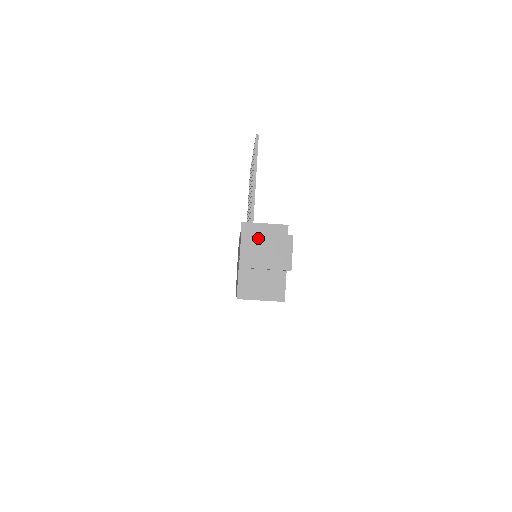
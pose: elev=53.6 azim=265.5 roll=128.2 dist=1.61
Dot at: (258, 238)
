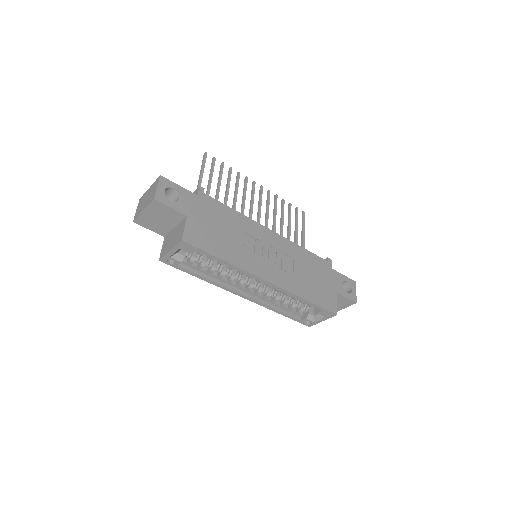
Dot at: (145, 195)
